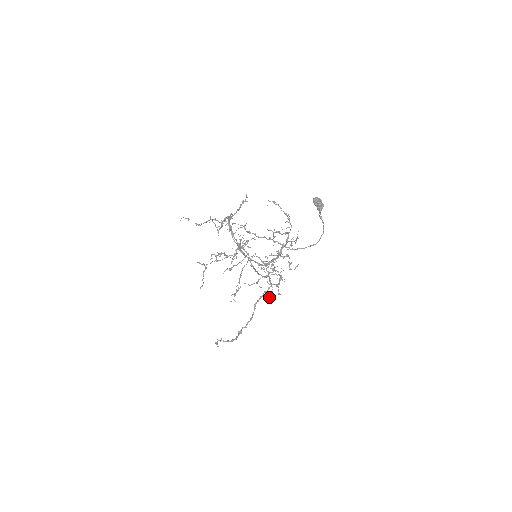
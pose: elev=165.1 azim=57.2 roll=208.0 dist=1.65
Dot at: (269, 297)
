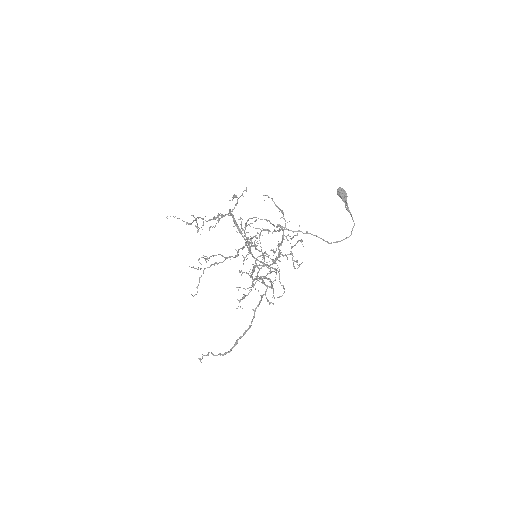
Dot at: (267, 301)
